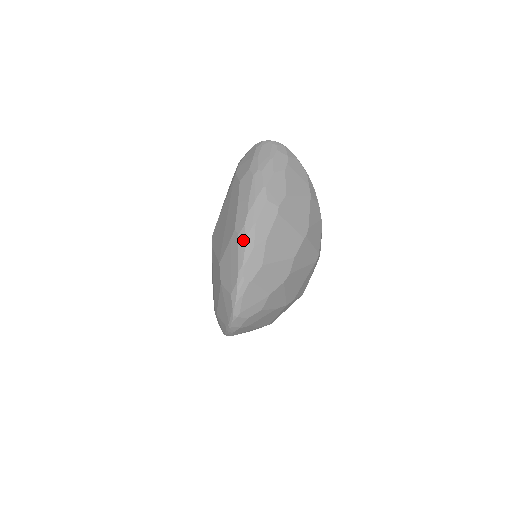
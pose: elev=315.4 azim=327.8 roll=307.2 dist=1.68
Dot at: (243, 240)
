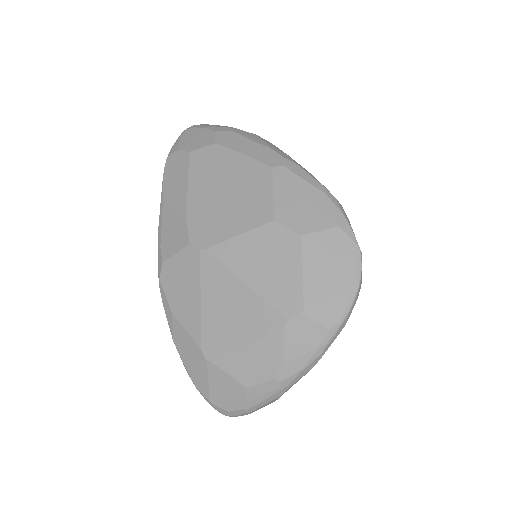
Dot at: (296, 167)
